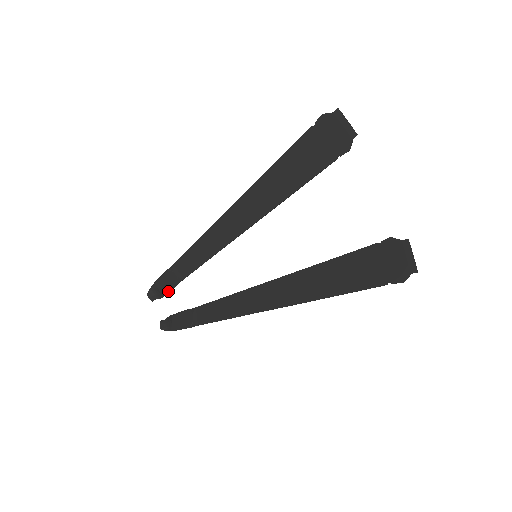
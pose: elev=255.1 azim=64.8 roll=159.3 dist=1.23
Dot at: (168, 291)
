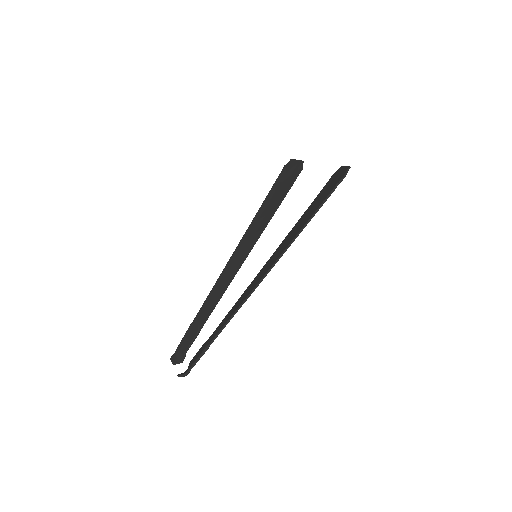
Dot at: (189, 345)
